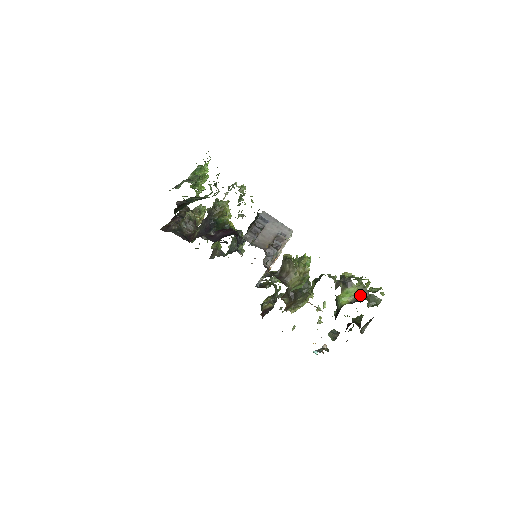
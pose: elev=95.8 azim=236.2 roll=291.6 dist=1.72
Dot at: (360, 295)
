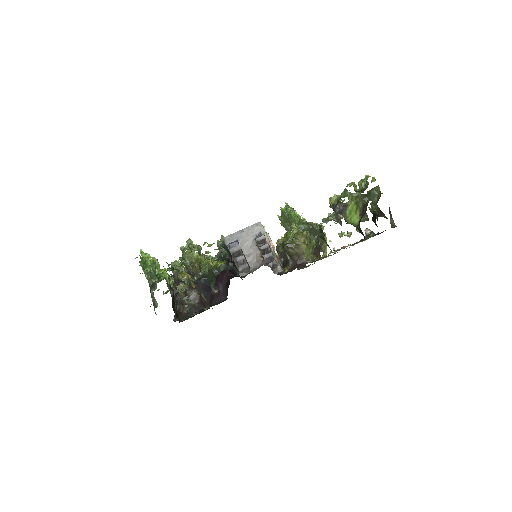
Dot at: (360, 203)
